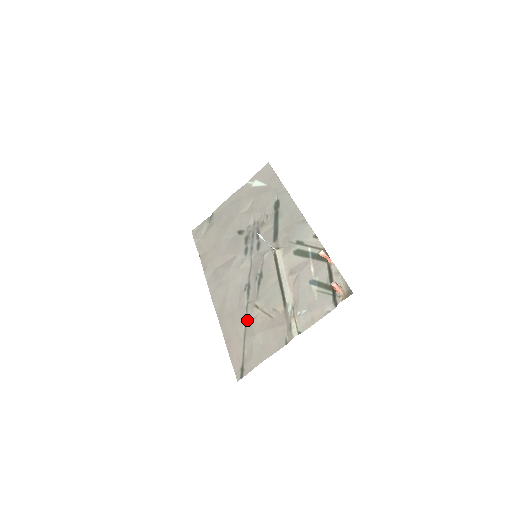
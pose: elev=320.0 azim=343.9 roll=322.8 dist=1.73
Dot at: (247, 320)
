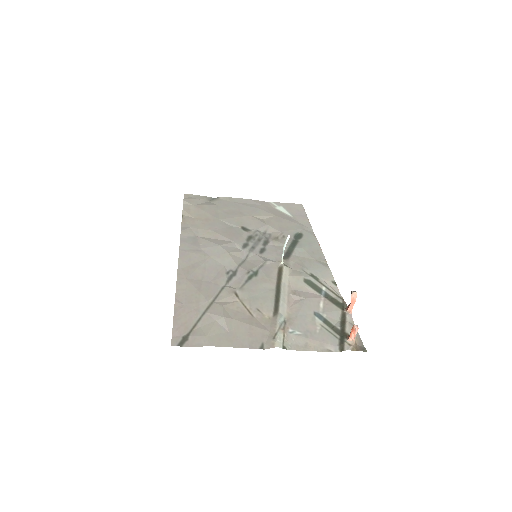
Dot at: (217, 298)
